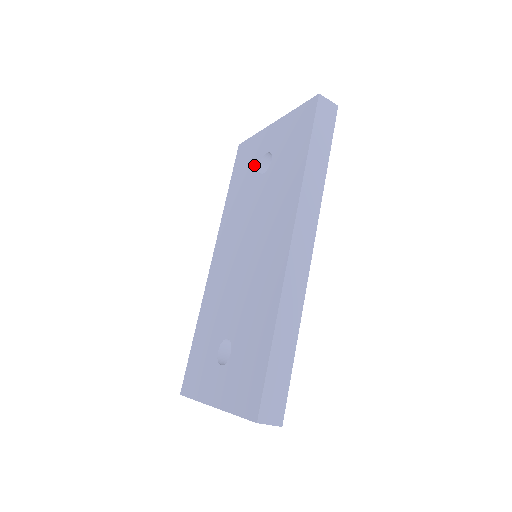
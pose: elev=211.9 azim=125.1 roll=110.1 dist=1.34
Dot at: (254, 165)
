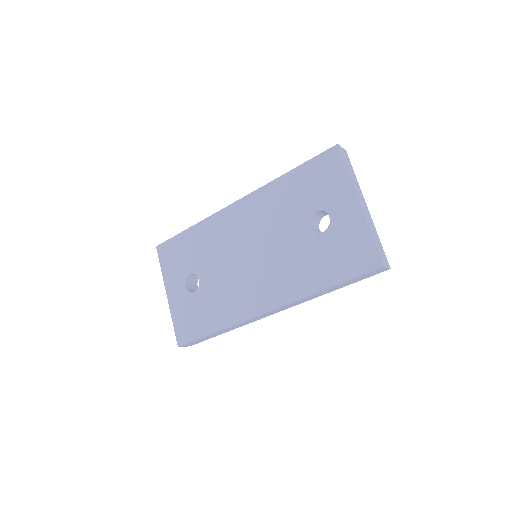
Dot at: (317, 202)
